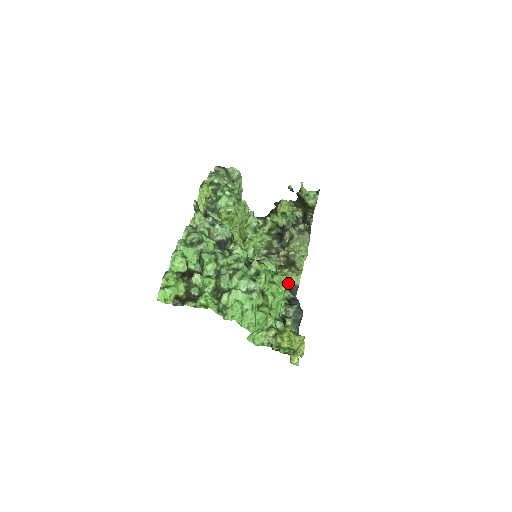
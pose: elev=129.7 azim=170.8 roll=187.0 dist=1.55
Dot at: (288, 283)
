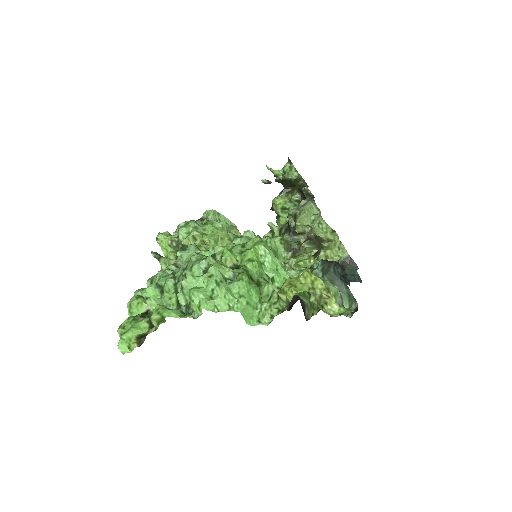
Dot at: occluded
